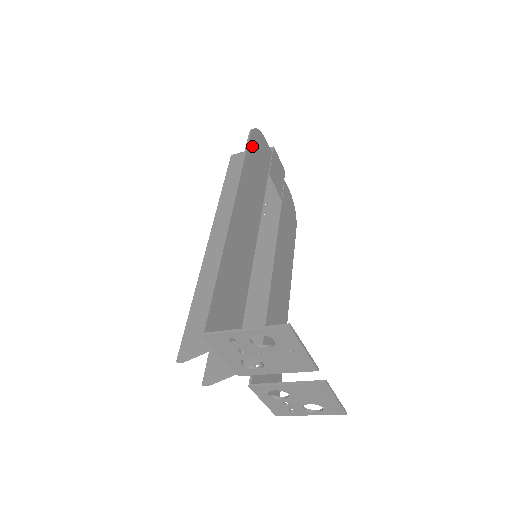
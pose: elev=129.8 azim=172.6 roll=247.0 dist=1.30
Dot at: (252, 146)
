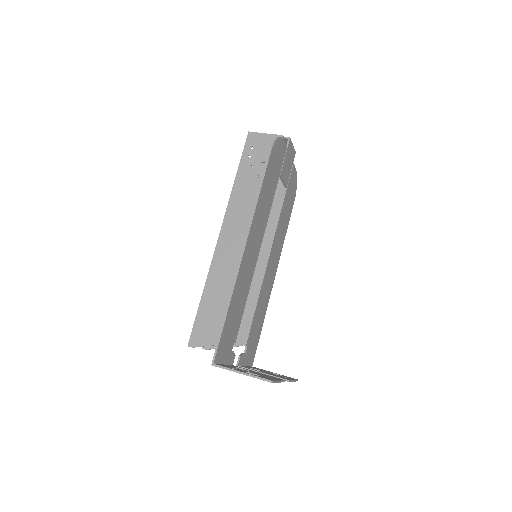
Dot at: (270, 164)
